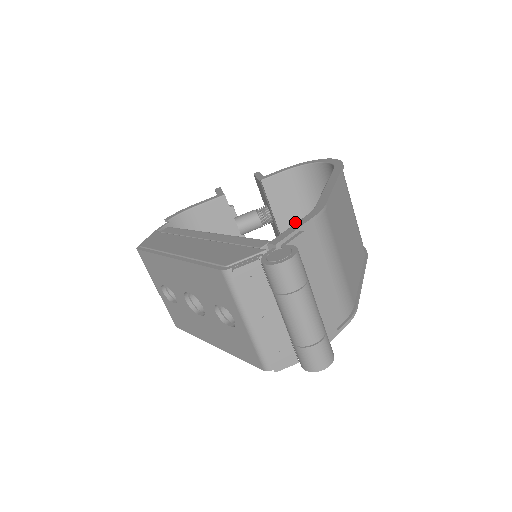
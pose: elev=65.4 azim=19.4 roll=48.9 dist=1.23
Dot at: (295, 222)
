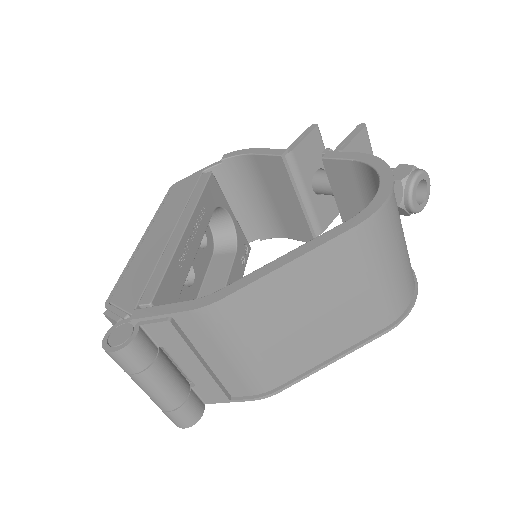
Dot at: occluded
